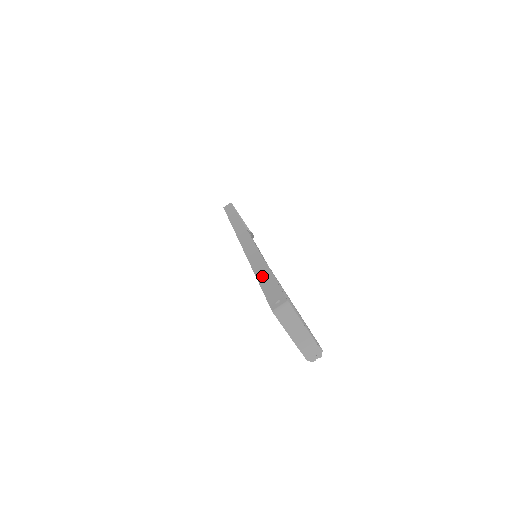
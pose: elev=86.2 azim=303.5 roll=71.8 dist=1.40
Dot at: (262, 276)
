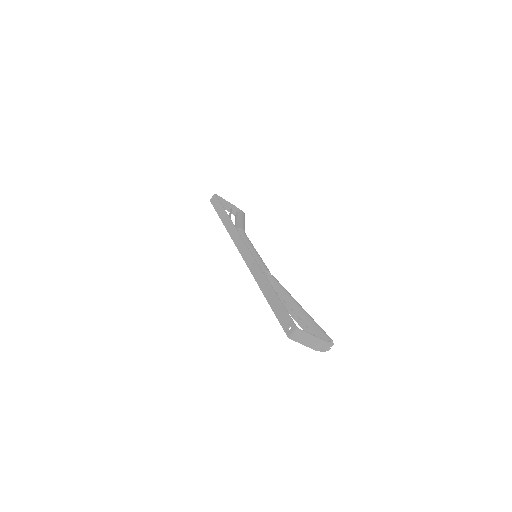
Dot at: (270, 297)
